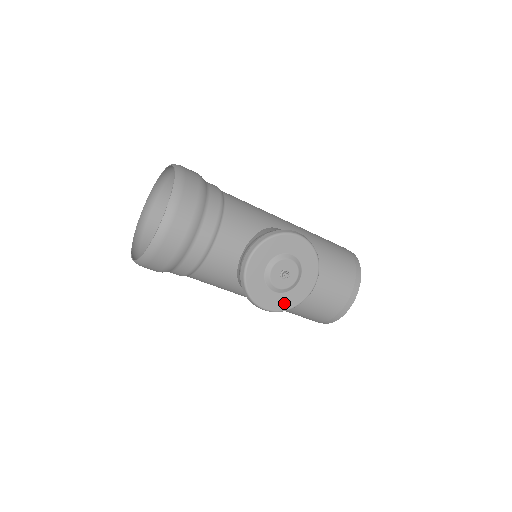
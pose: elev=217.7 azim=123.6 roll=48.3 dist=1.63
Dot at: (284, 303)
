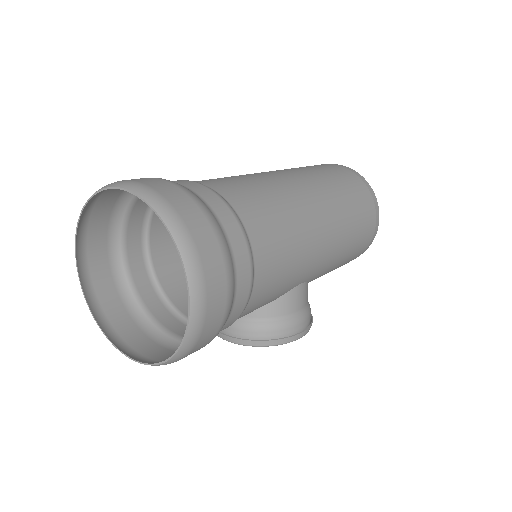
Dot at: occluded
